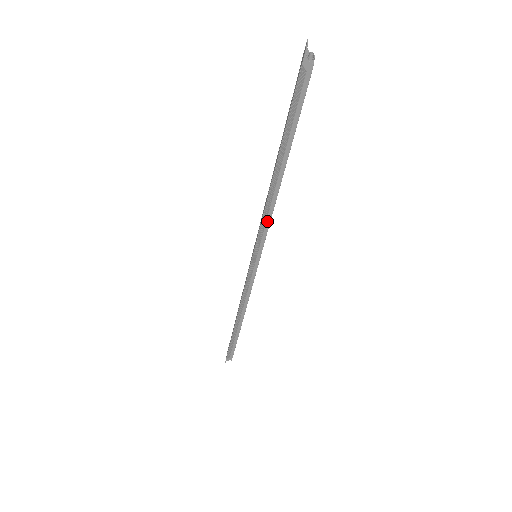
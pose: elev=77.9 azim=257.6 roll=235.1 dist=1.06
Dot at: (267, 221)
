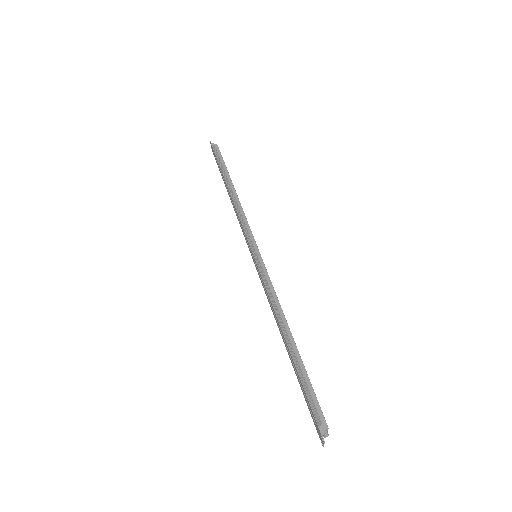
Dot at: (243, 217)
